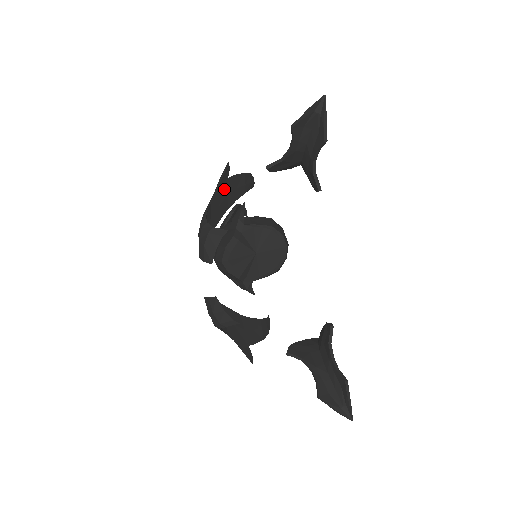
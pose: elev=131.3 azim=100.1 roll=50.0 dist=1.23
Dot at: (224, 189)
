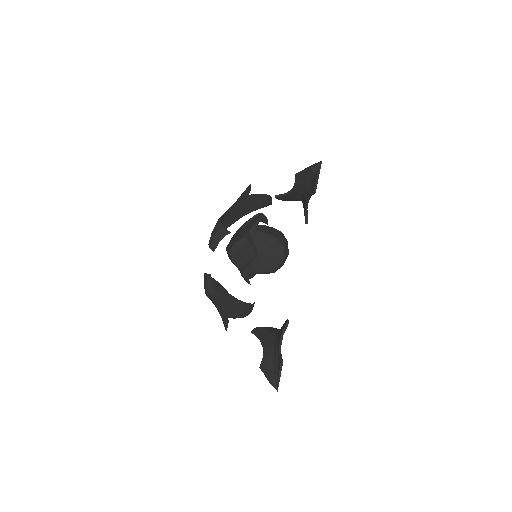
Dot at: (243, 202)
